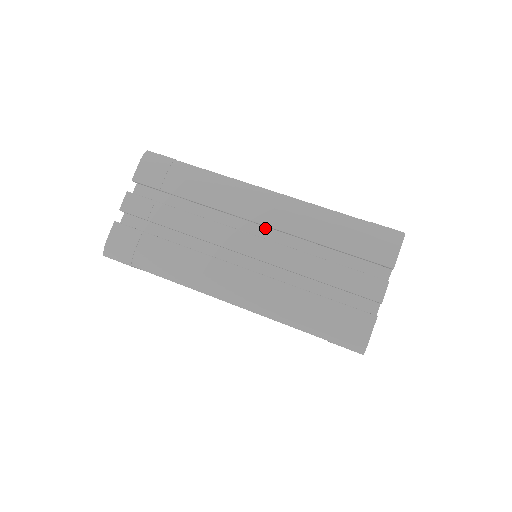
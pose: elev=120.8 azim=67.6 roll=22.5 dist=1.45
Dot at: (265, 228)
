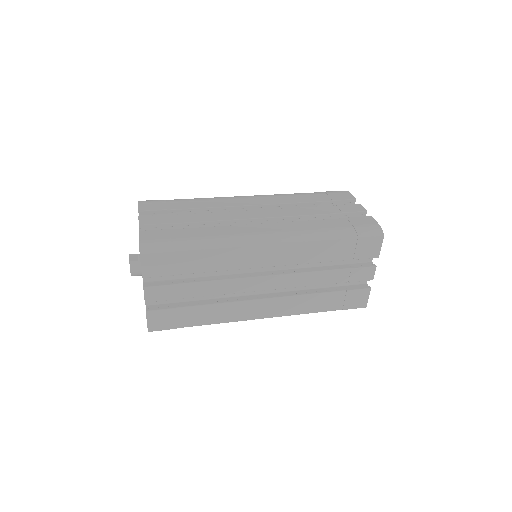
Dot at: occluded
